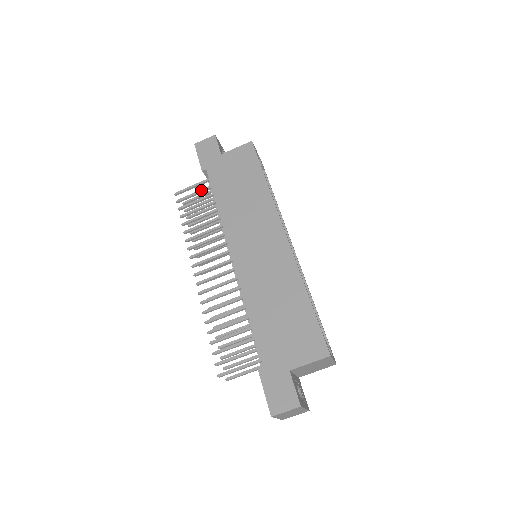
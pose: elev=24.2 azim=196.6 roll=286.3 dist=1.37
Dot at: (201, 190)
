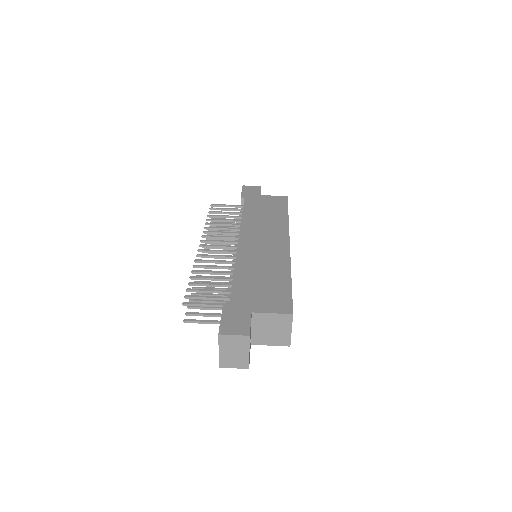
Dot at: (233, 208)
